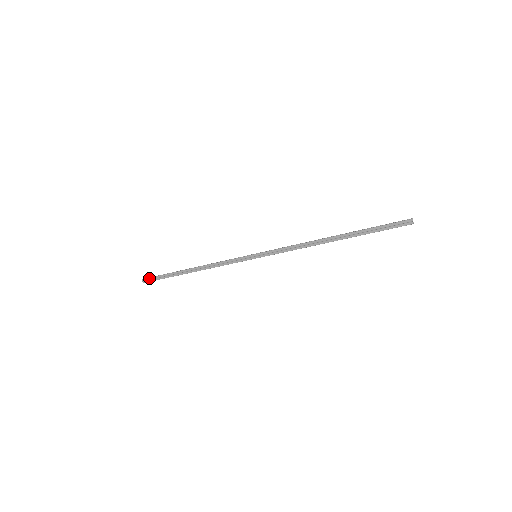
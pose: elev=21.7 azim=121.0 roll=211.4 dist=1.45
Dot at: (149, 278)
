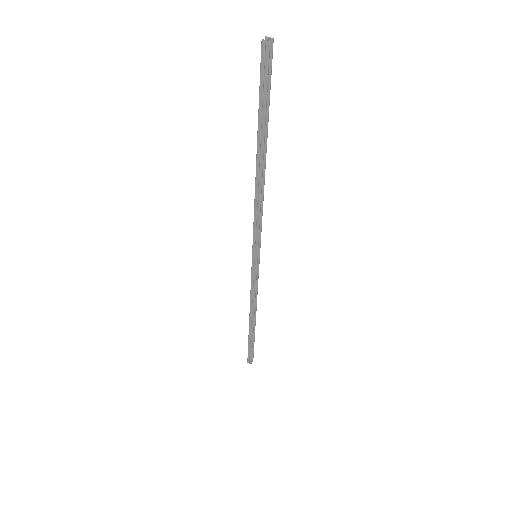
Dot at: occluded
